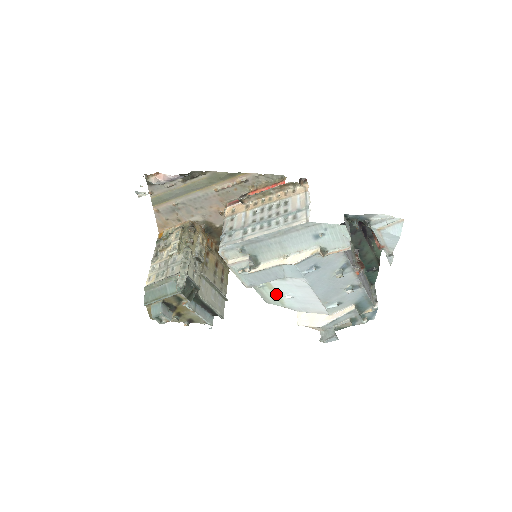
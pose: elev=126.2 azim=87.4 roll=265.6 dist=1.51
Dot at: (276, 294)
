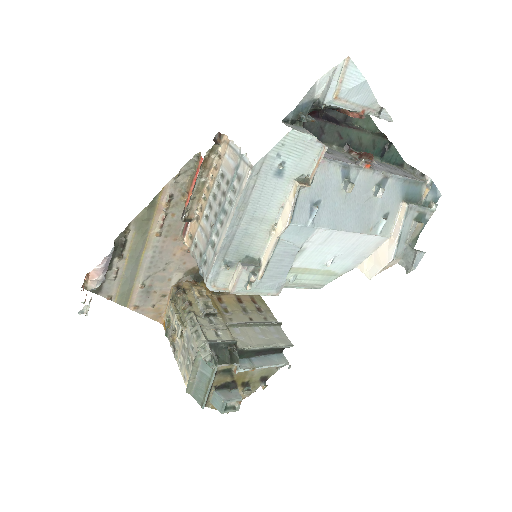
Dot at: (316, 272)
